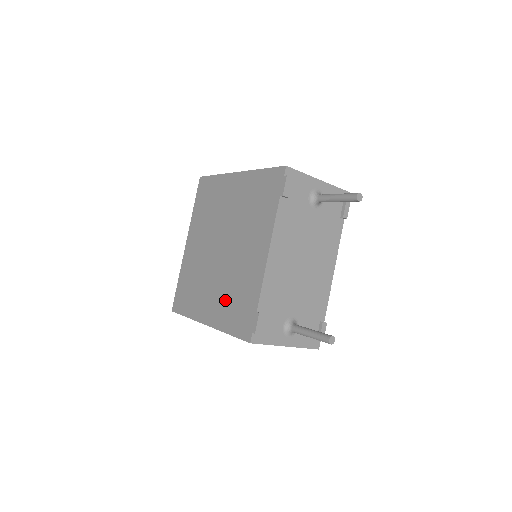
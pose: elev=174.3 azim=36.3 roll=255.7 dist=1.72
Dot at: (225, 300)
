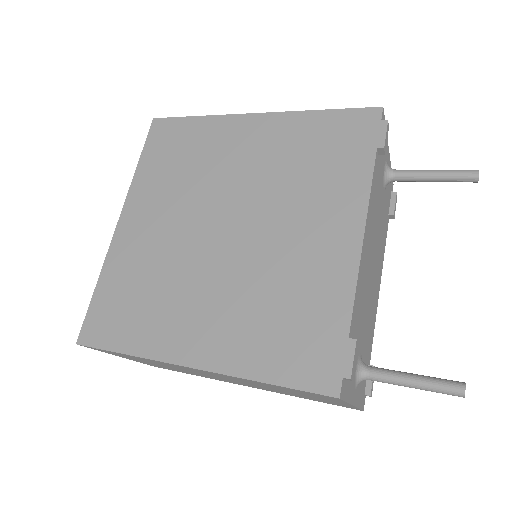
Dot at: (249, 318)
